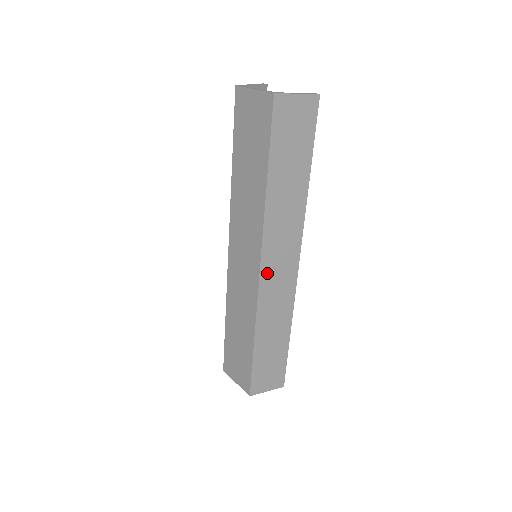
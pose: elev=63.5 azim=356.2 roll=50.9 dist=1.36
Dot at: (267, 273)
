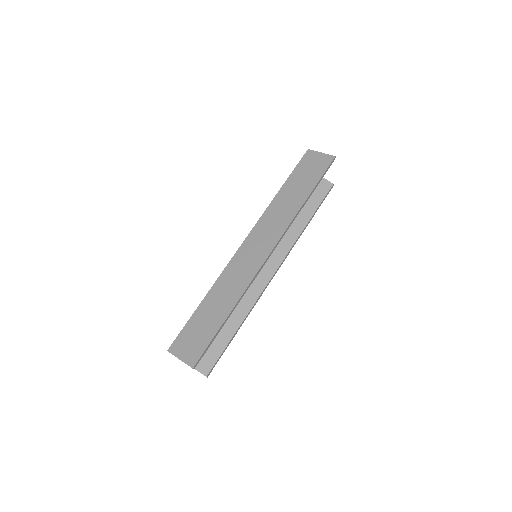
Dot at: (246, 247)
